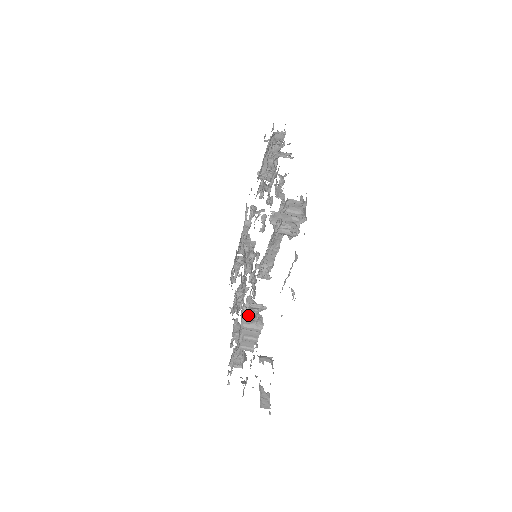
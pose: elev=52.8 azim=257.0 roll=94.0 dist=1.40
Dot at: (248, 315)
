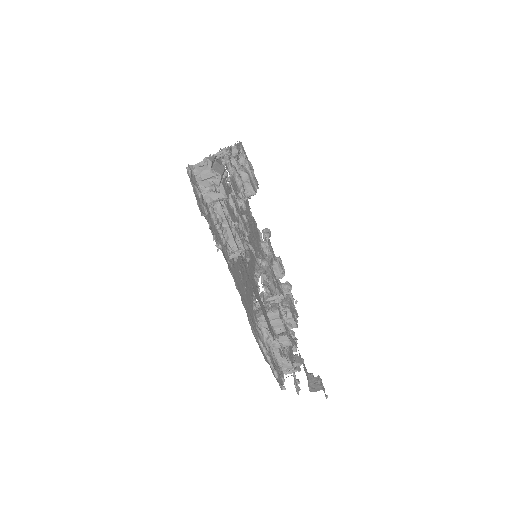
Dot at: occluded
